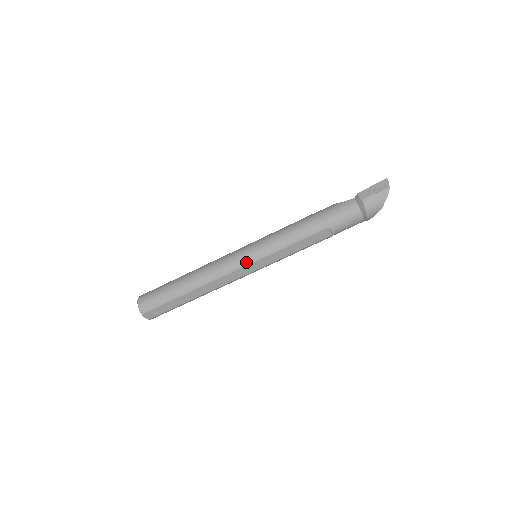
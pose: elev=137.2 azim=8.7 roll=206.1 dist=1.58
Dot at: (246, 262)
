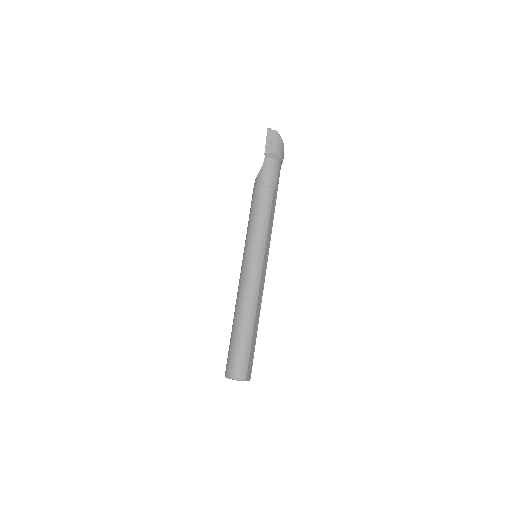
Dot at: (260, 263)
